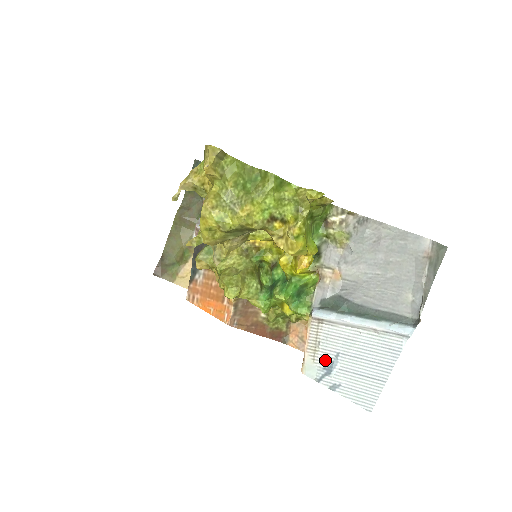
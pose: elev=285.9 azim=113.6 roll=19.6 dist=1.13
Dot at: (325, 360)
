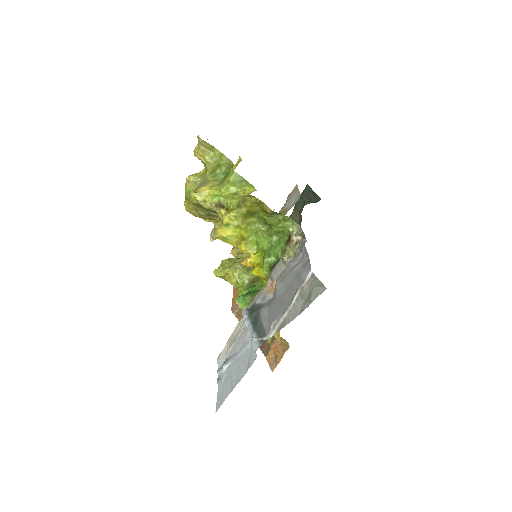
Dot at: (230, 355)
